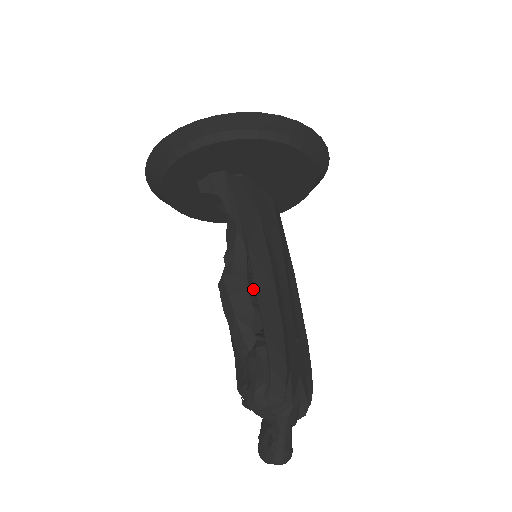
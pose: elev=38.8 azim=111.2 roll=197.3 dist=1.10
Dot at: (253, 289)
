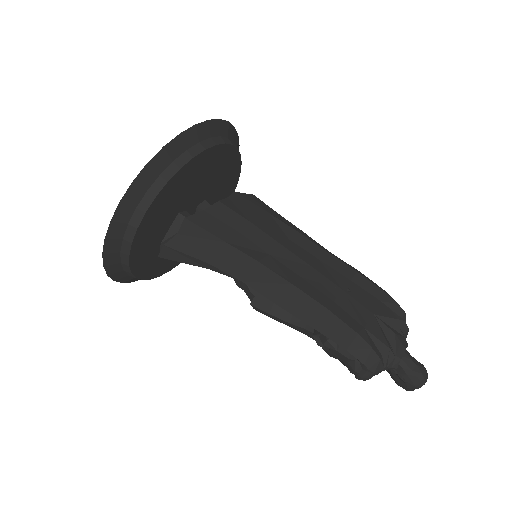
Dot at: occluded
